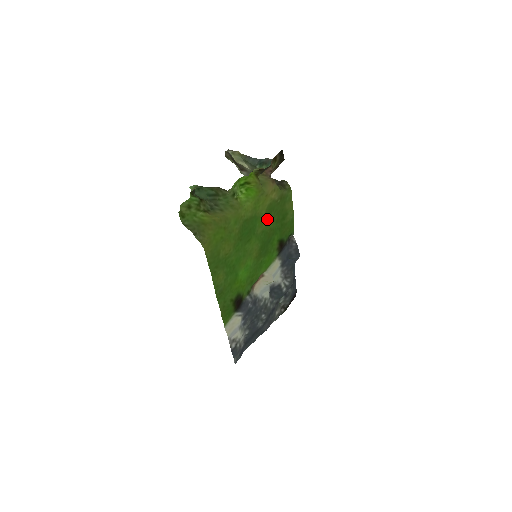
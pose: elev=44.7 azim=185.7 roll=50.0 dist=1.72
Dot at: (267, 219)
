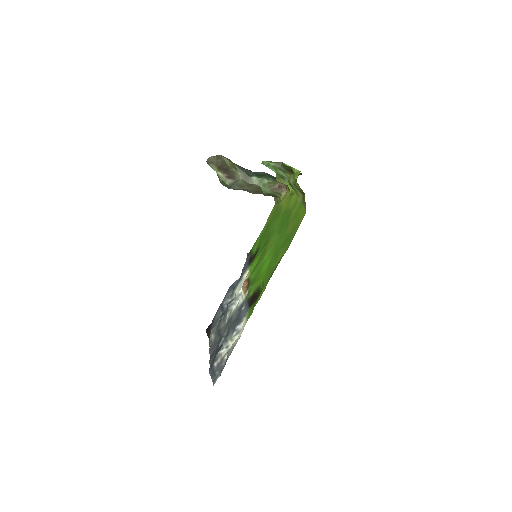
Dot at: (276, 220)
